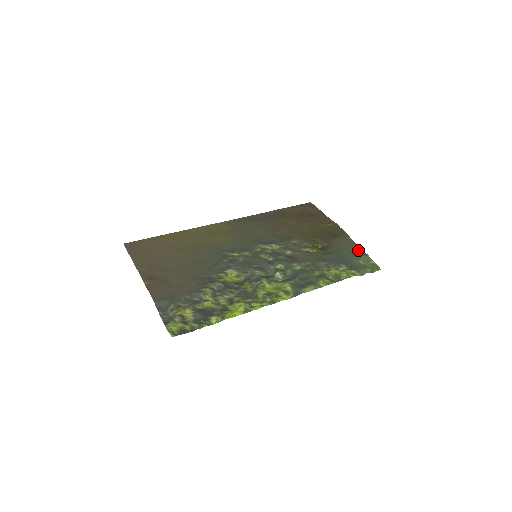
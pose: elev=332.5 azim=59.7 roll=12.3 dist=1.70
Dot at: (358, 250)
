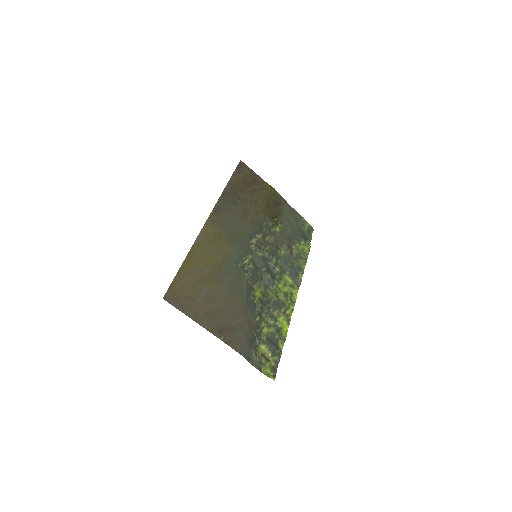
Dot at: (297, 215)
